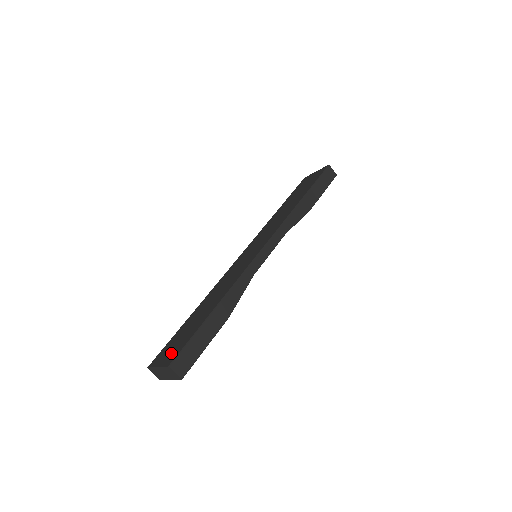
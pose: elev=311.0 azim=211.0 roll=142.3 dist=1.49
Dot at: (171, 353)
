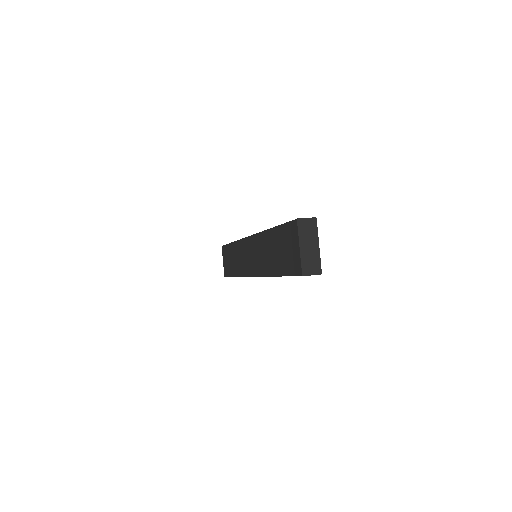
Dot at: (292, 240)
